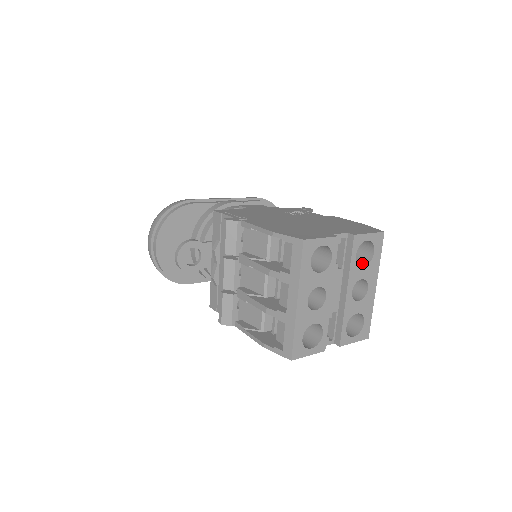
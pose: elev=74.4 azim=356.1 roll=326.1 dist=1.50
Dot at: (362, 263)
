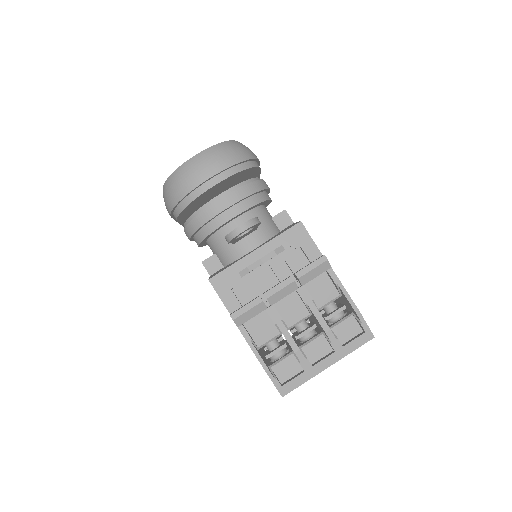
Dot at: occluded
